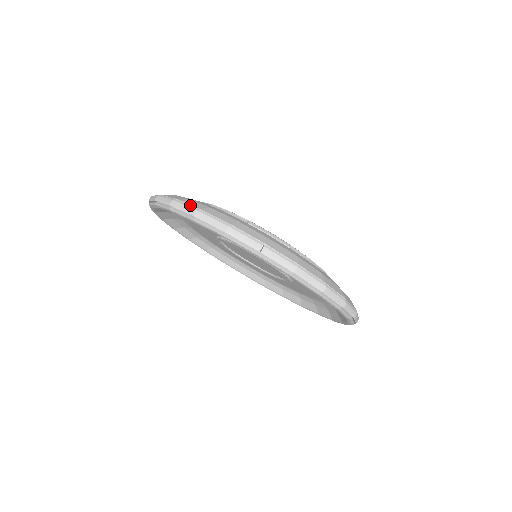
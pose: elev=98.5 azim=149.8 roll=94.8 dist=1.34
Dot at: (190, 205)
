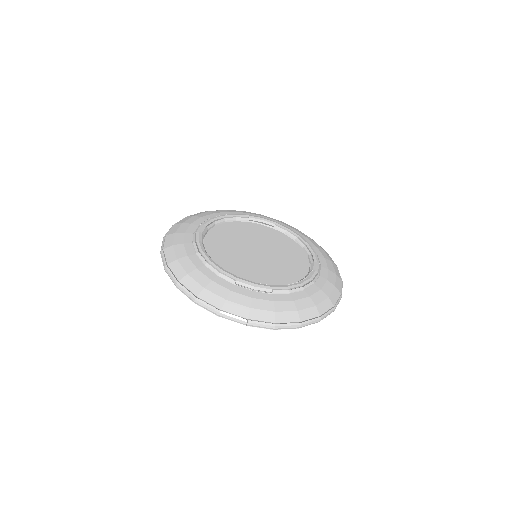
Dot at: (189, 292)
